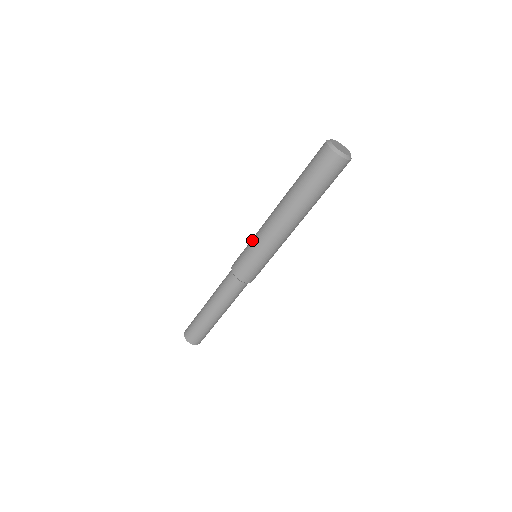
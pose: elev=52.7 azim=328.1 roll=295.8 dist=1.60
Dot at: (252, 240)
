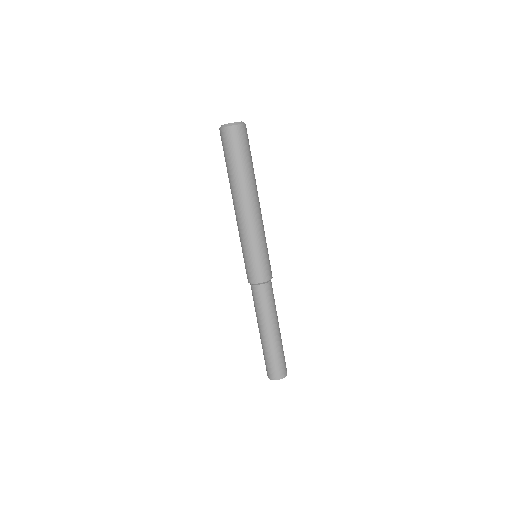
Dot at: occluded
